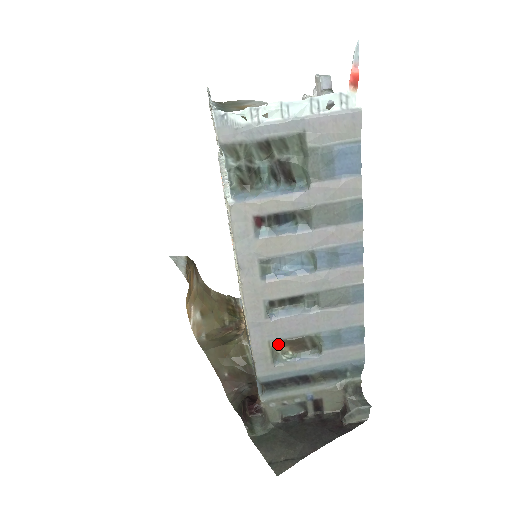
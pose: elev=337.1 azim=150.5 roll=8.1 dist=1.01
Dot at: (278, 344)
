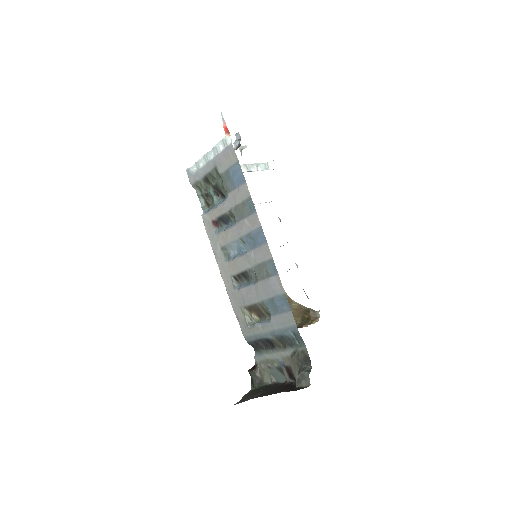
Dot at: (248, 311)
